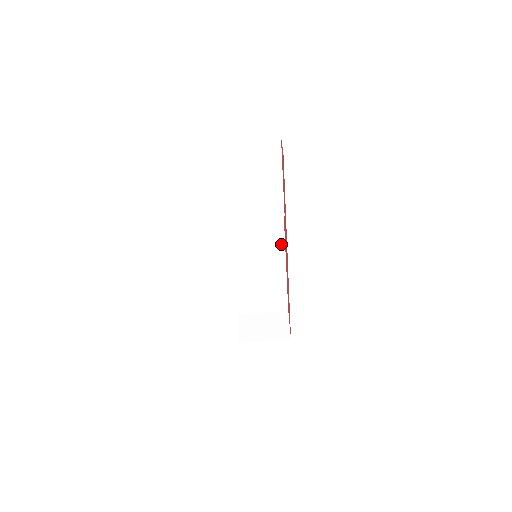
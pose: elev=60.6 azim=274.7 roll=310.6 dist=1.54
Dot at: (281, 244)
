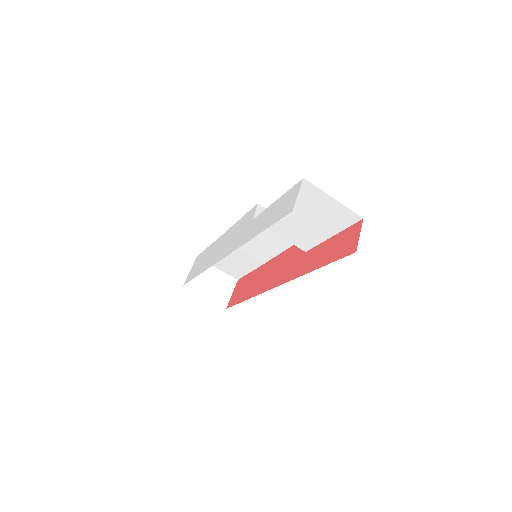
Dot at: (279, 250)
